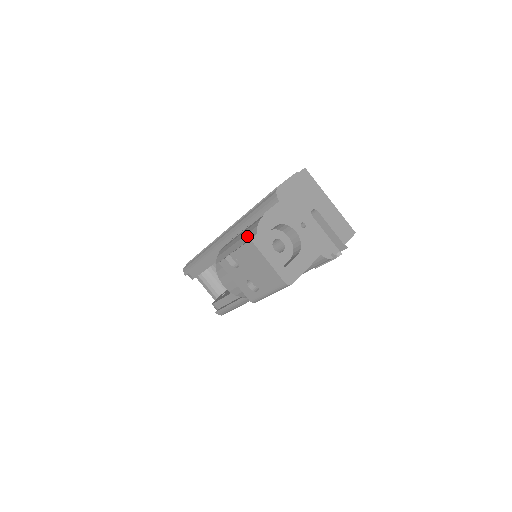
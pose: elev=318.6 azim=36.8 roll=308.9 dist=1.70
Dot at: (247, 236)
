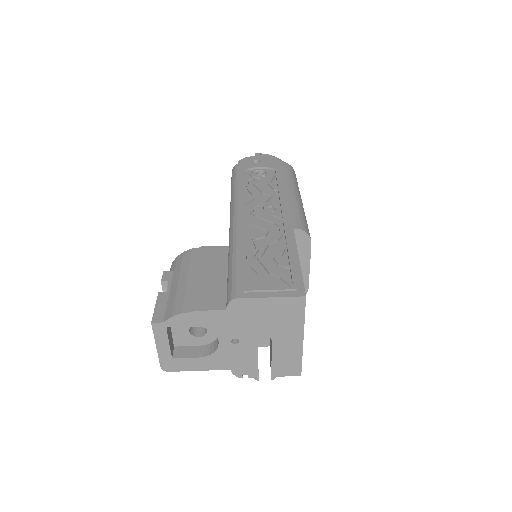
Dot at: (171, 303)
